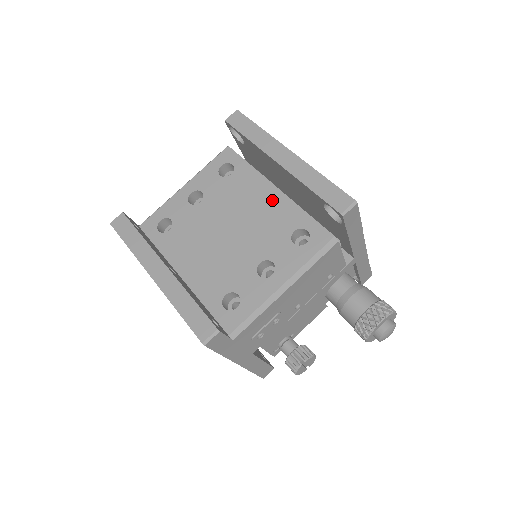
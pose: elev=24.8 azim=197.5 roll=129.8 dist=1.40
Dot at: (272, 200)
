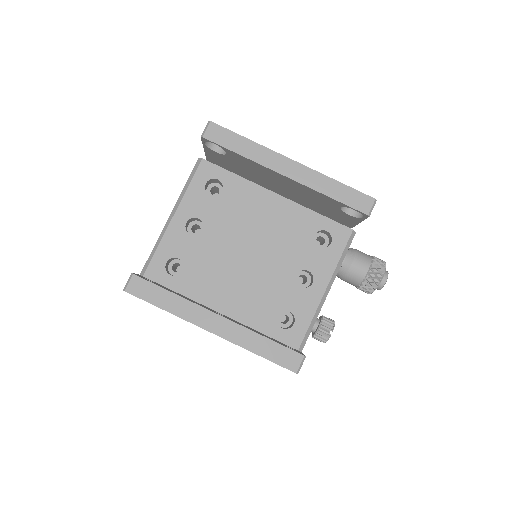
Dot at: (279, 209)
